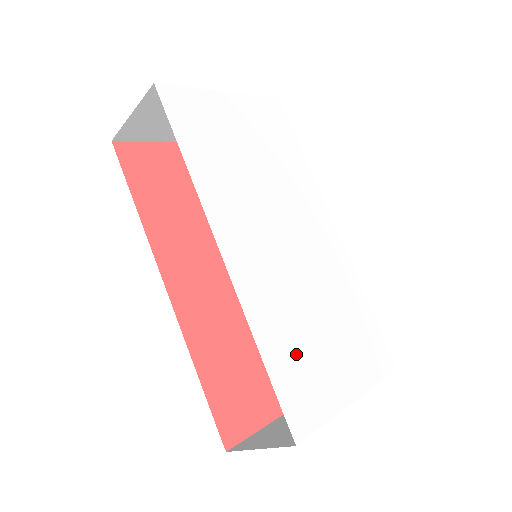
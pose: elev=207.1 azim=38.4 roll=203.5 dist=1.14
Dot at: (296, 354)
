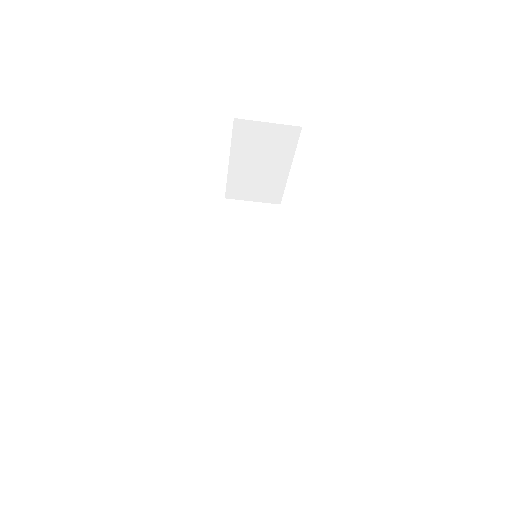
Dot at: occluded
